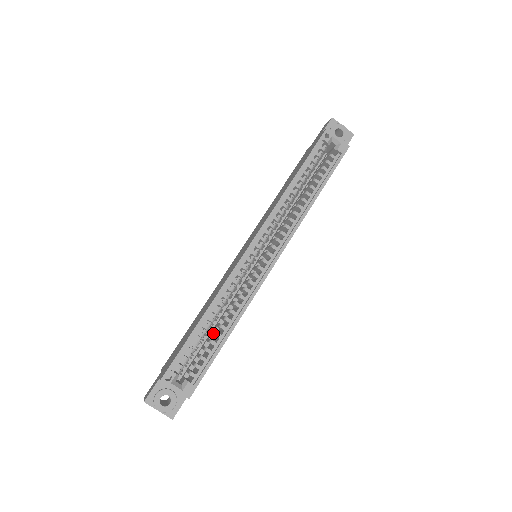
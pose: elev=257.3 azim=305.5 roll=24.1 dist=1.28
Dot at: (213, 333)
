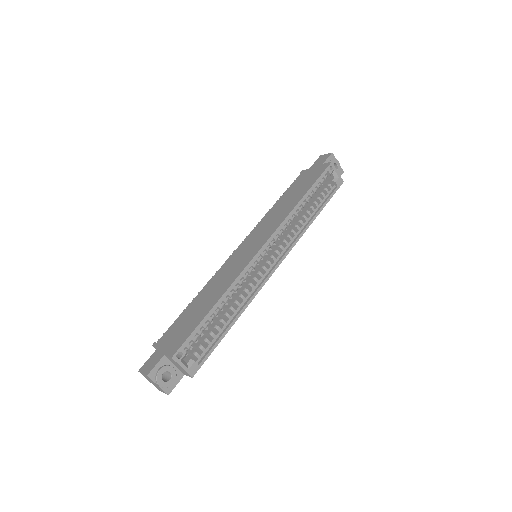
Dot at: (218, 320)
